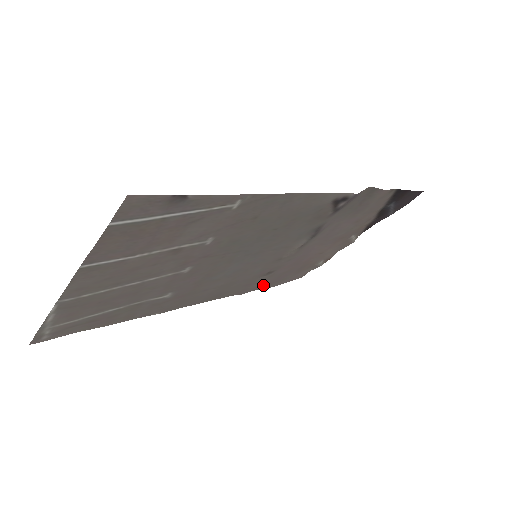
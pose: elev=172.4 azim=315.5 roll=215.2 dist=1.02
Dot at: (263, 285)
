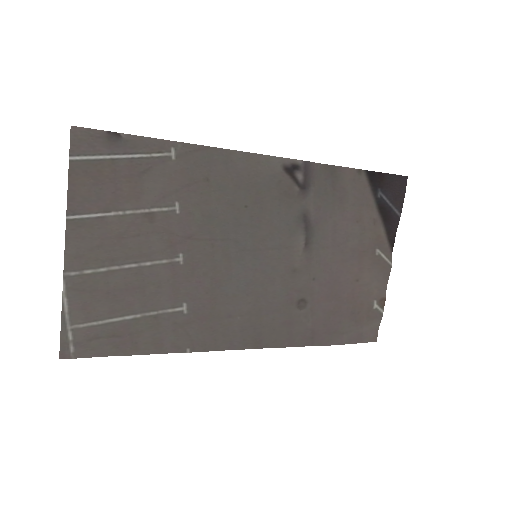
Dot at: (314, 333)
